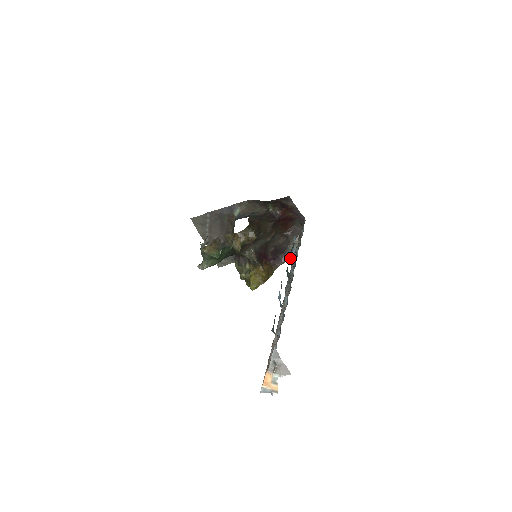
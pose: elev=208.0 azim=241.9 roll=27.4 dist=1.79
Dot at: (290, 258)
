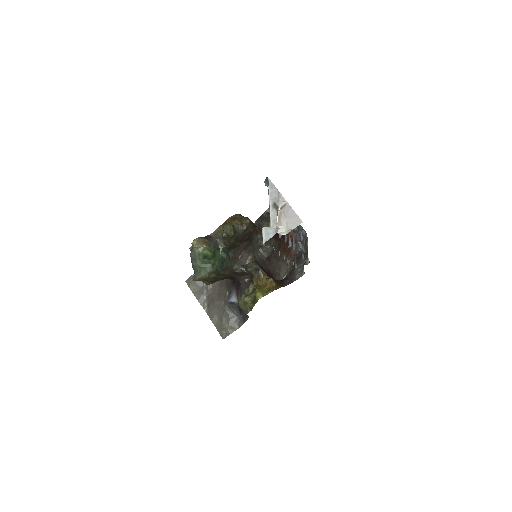
Dot at: (300, 273)
